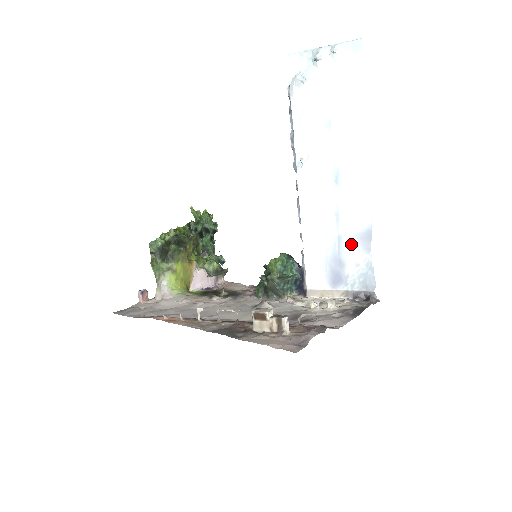
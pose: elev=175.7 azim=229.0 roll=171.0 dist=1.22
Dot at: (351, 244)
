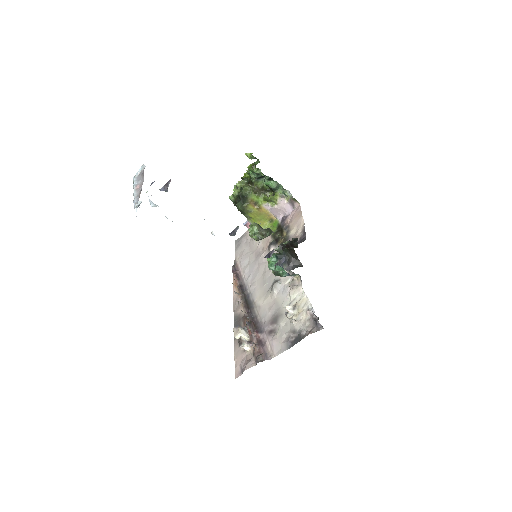
Dot at: occluded
